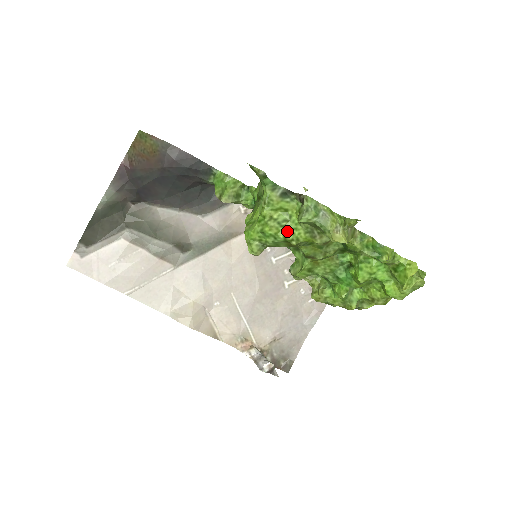
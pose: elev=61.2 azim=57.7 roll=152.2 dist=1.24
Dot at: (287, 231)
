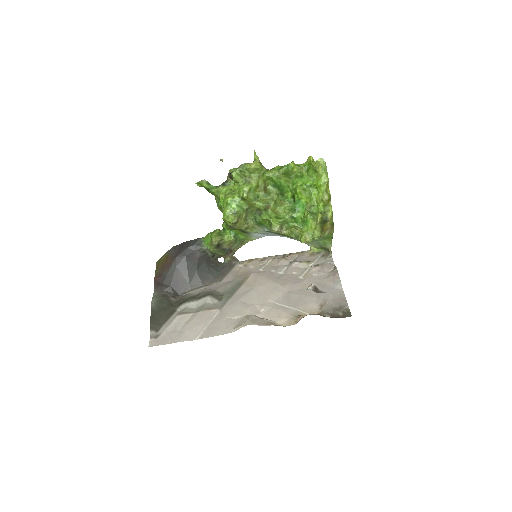
Dot at: (237, 194)
